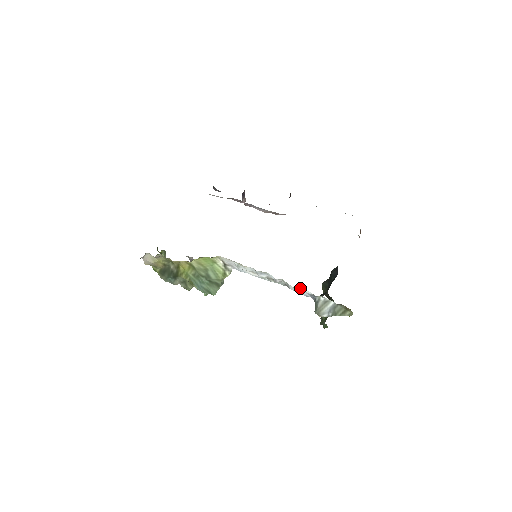
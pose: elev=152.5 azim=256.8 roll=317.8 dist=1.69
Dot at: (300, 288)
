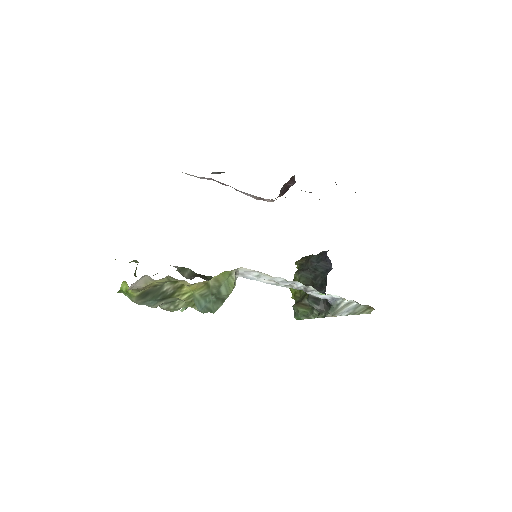
Dot at: (330, 294)
